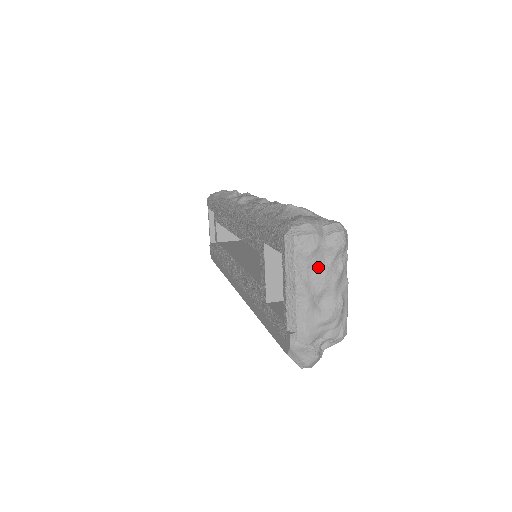
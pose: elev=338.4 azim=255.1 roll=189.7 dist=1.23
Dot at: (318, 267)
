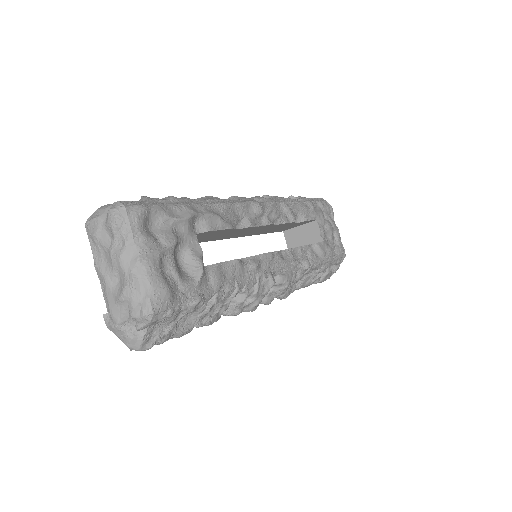
Dot at: (106, 247)
